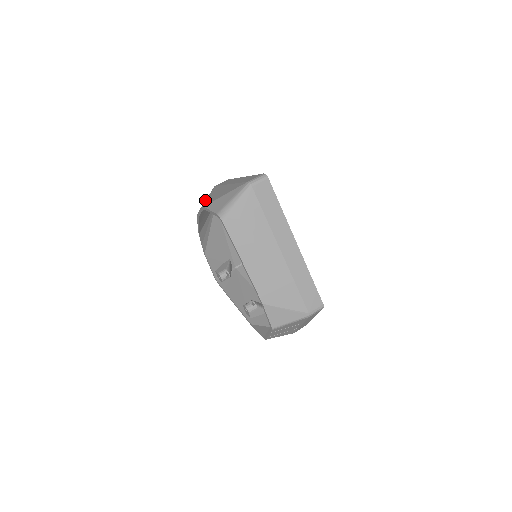
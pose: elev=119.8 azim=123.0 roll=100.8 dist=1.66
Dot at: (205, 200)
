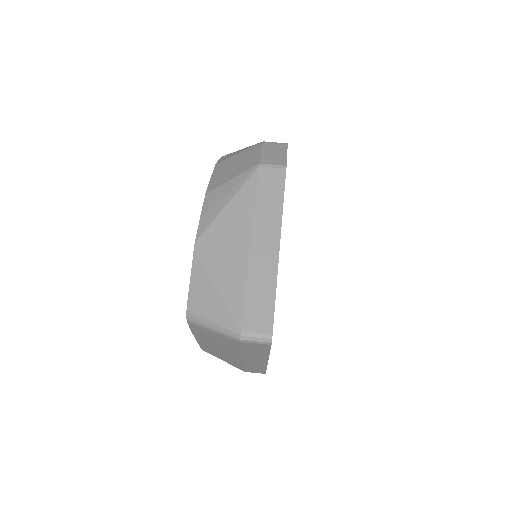
Dot at: (222, 198)
